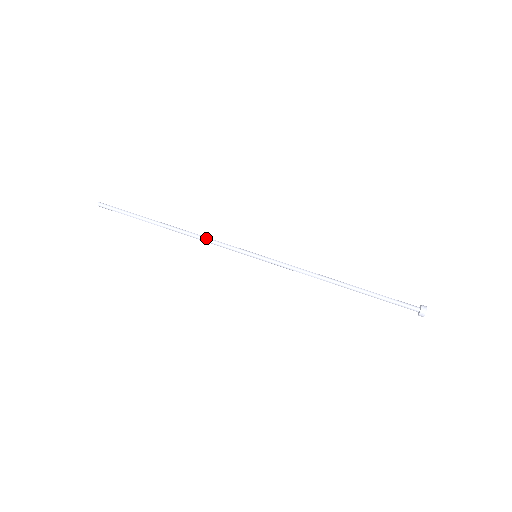
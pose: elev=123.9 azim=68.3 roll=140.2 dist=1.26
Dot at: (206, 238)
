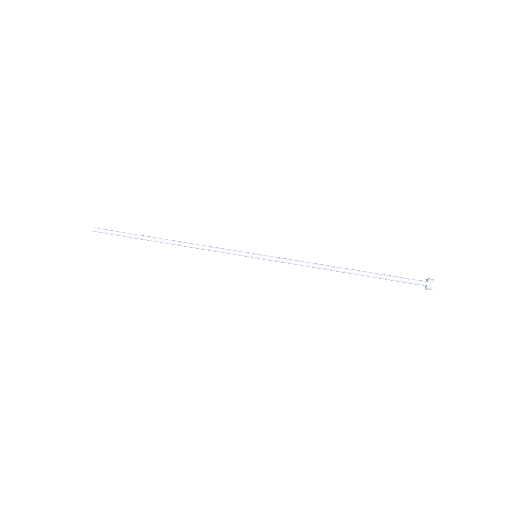
Dot at: occluded
